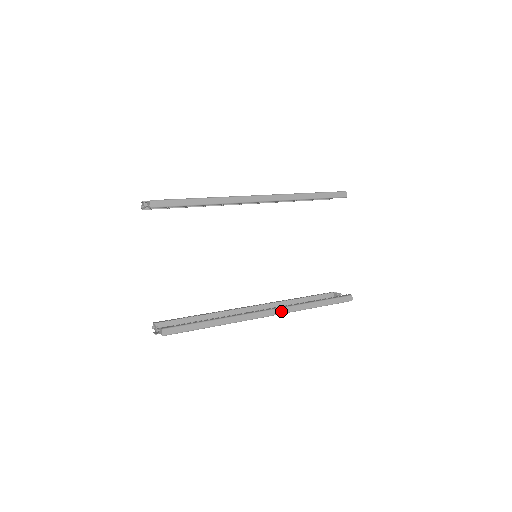
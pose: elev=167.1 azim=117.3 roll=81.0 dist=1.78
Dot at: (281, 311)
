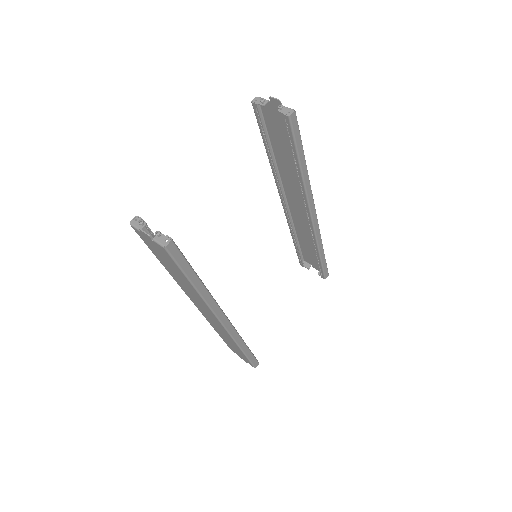
Dot at: (230, 329)
